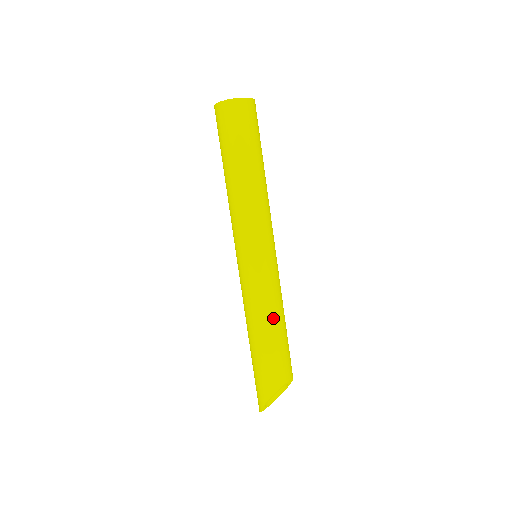
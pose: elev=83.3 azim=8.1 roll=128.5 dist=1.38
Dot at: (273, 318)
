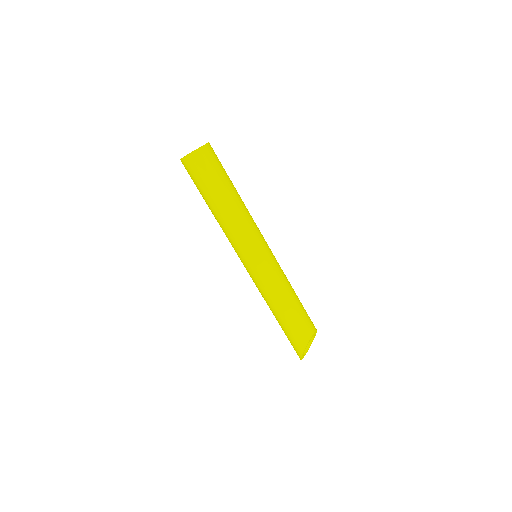
Dot at: (285, 297)
